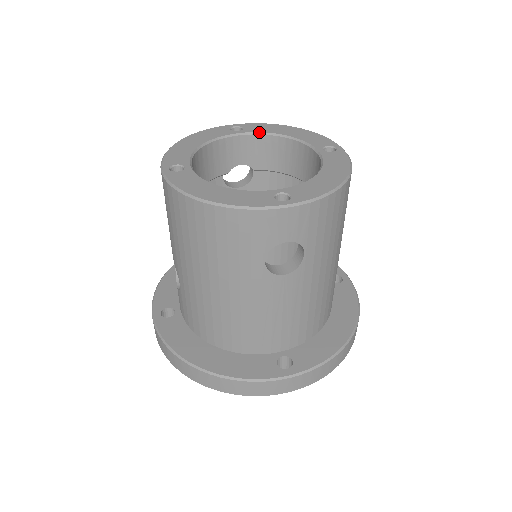
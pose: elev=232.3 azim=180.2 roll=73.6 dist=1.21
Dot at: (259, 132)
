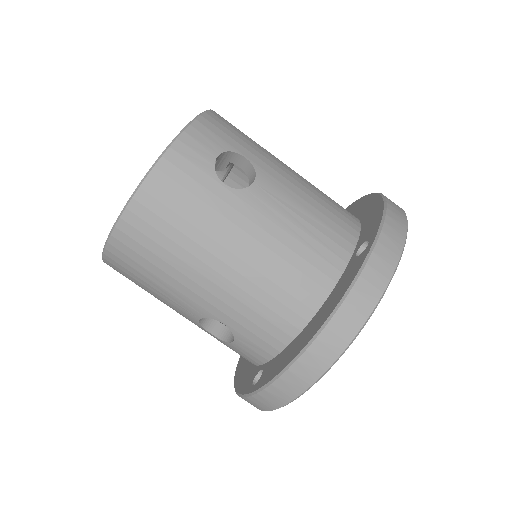
Dot at: occluded
